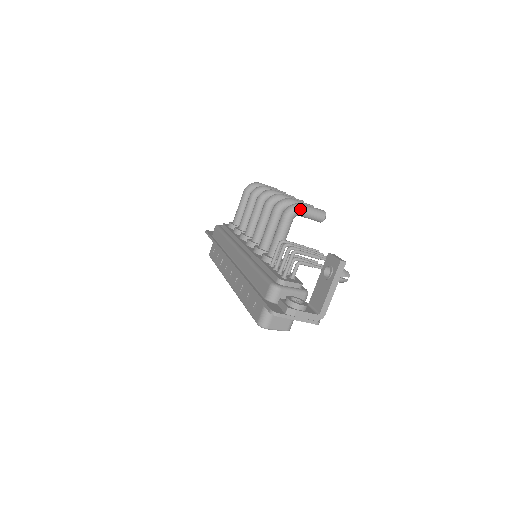
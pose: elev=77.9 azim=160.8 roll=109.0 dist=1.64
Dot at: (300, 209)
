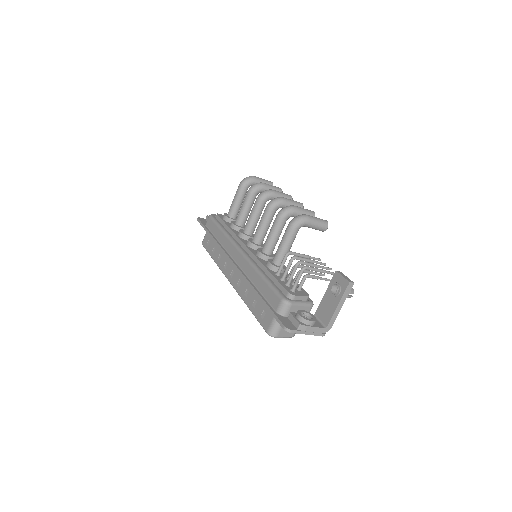
Dot at: (306, 221)
